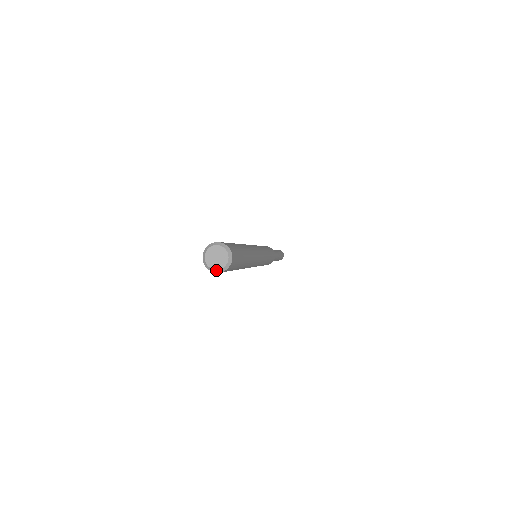
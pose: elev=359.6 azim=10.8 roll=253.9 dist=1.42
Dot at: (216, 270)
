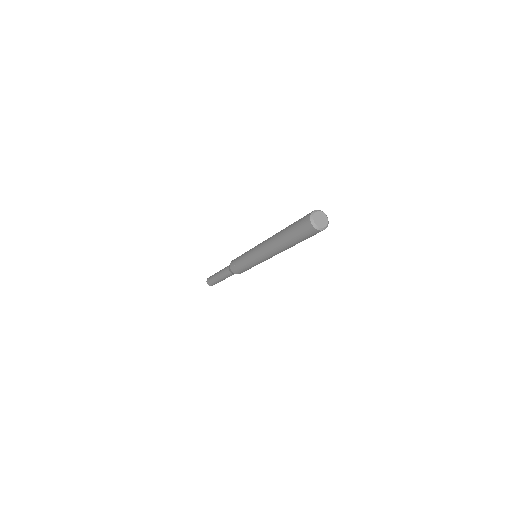
Dot at: (319, 227)
